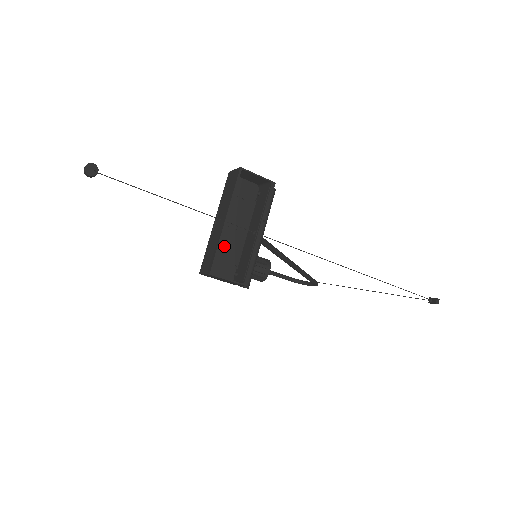
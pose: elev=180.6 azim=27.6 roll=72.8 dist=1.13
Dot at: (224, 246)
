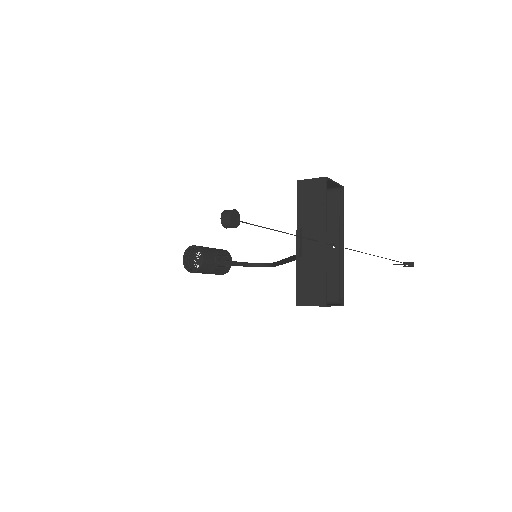
Dot at: occluded
